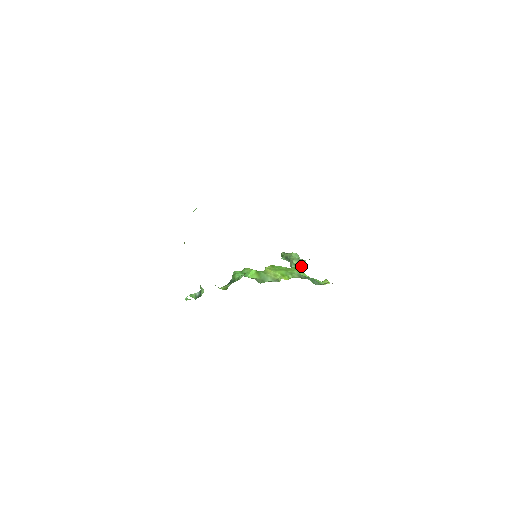
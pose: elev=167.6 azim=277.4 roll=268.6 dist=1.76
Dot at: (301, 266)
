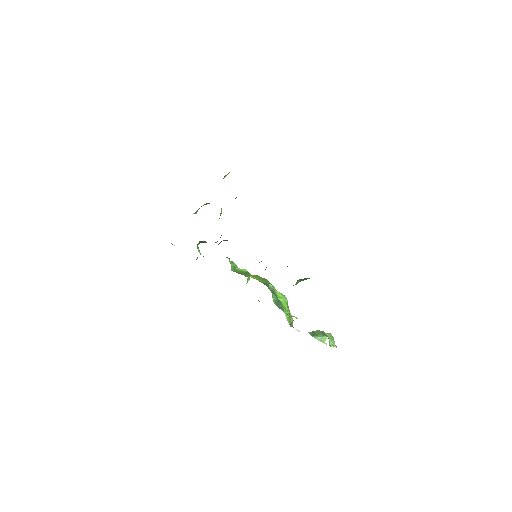
Dot at: (317, 335)
